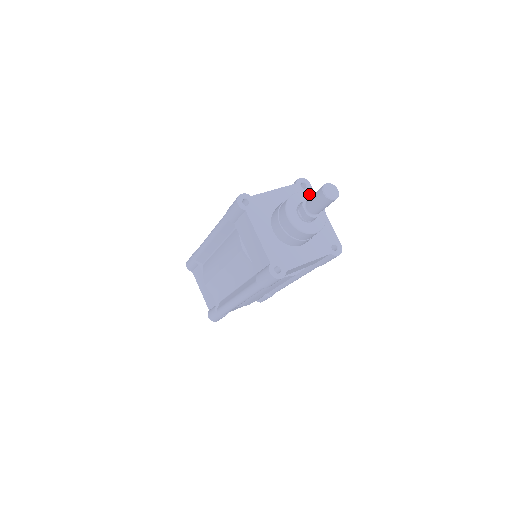
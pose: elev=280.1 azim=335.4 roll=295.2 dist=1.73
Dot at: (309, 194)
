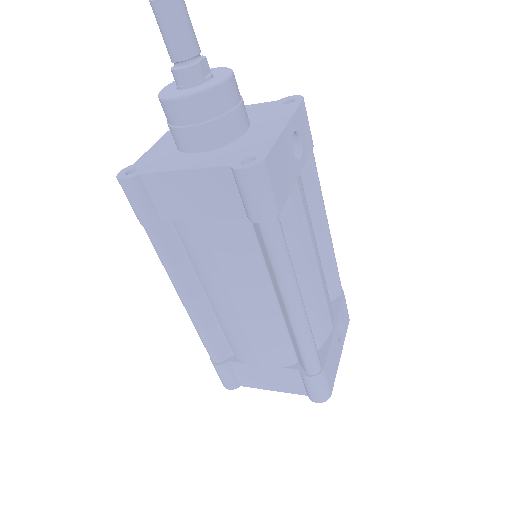
Dot at: (226, 67)
